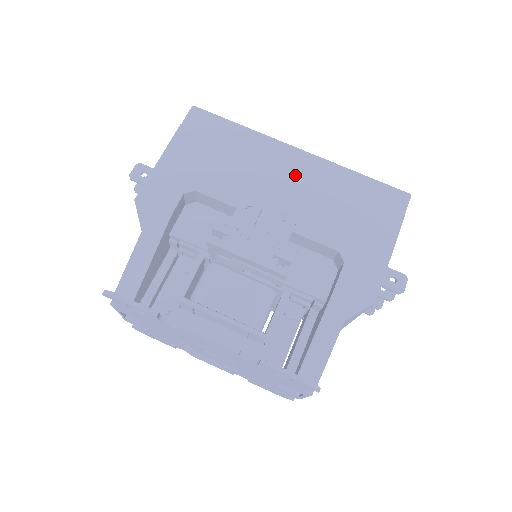
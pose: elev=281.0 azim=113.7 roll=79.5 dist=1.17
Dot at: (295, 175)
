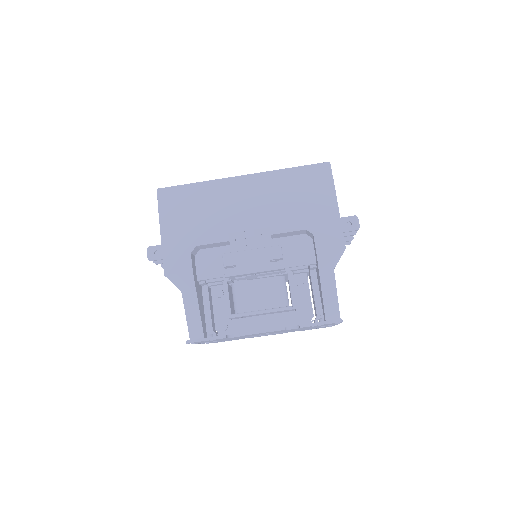
Dot at: (250, 196)
